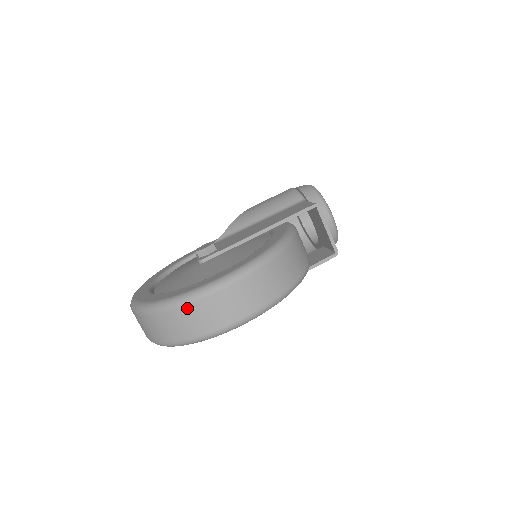
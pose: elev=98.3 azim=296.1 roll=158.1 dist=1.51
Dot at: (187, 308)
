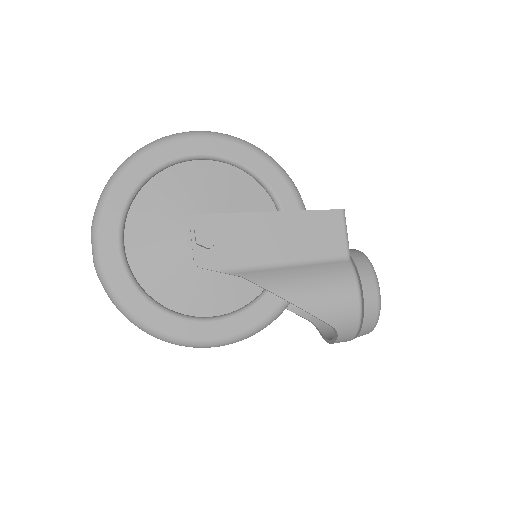
Dot at: occluded
